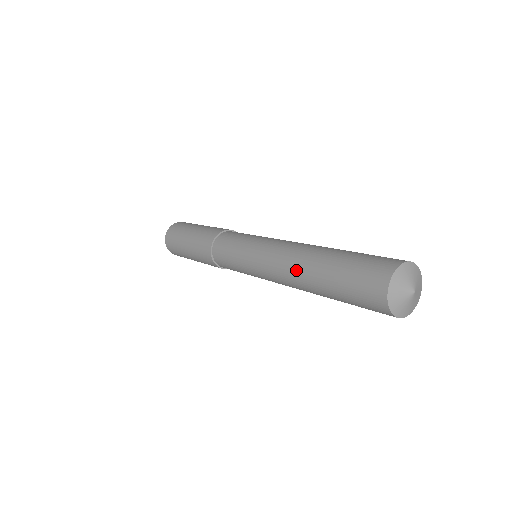
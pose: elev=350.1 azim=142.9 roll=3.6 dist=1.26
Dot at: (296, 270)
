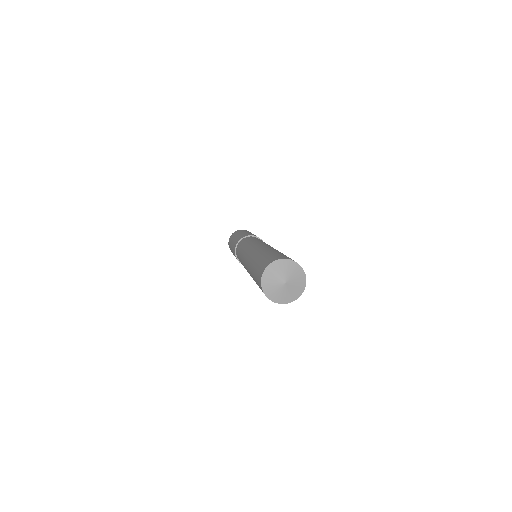
Dot at: occluded
